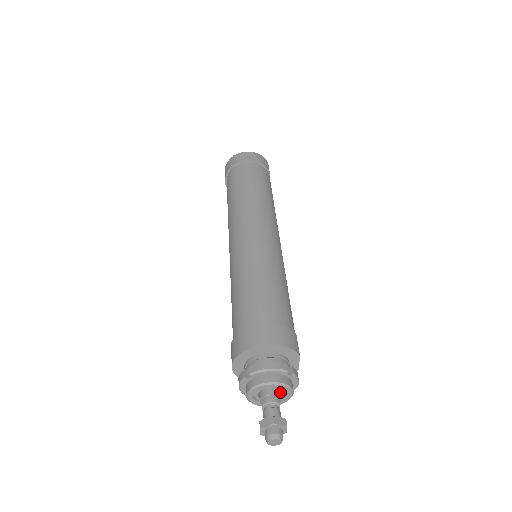
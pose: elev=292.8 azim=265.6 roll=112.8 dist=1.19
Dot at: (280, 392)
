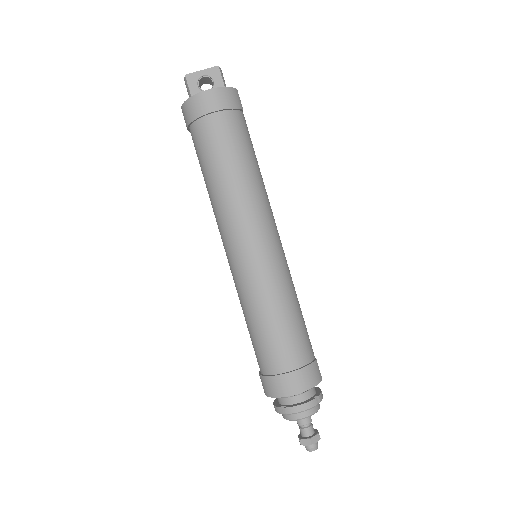
Dot at: occluded
